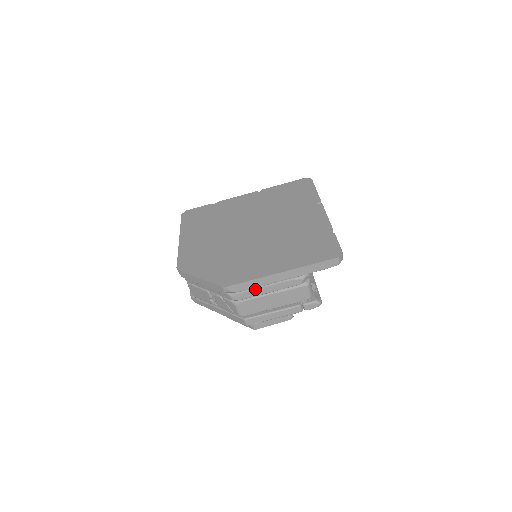
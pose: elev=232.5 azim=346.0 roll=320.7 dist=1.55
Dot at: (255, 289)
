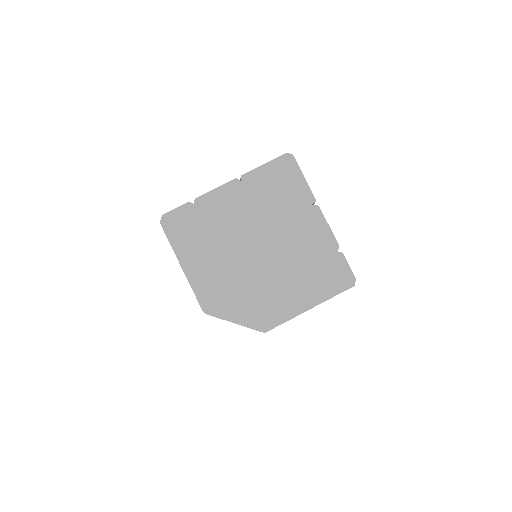
Dot at: occluded
